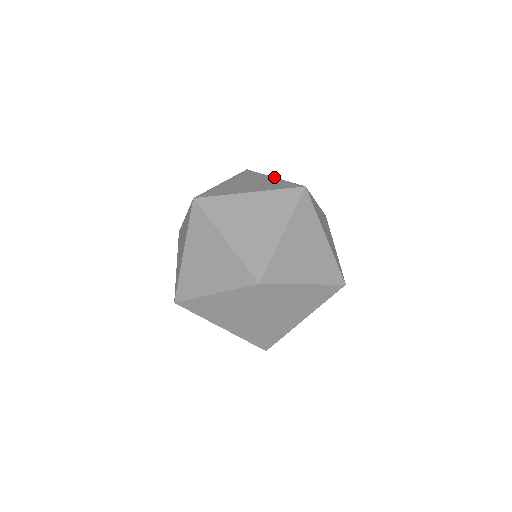
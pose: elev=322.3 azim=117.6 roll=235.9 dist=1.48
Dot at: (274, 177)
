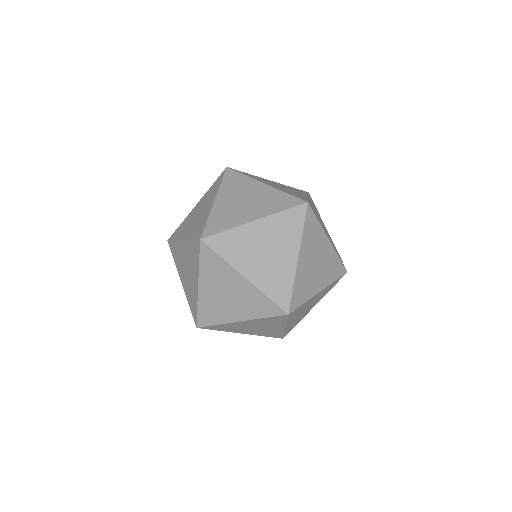
Dot at: (266, 184)
